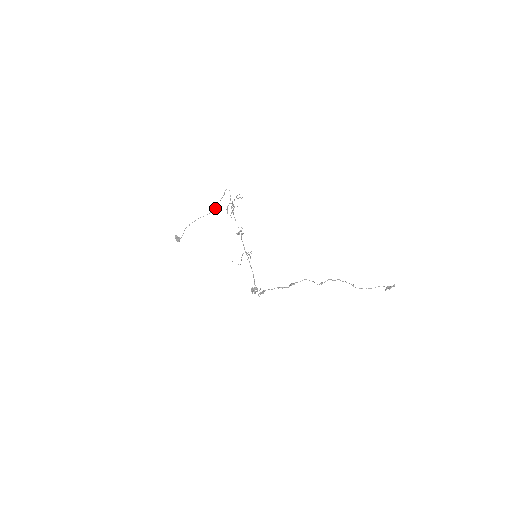
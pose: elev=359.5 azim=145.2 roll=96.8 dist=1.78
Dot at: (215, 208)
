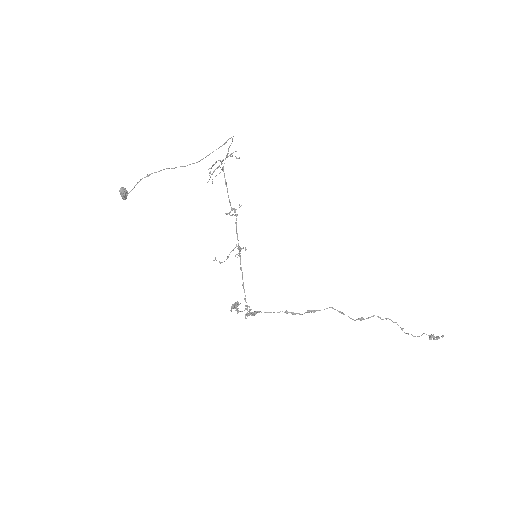
Dot at: occluded
